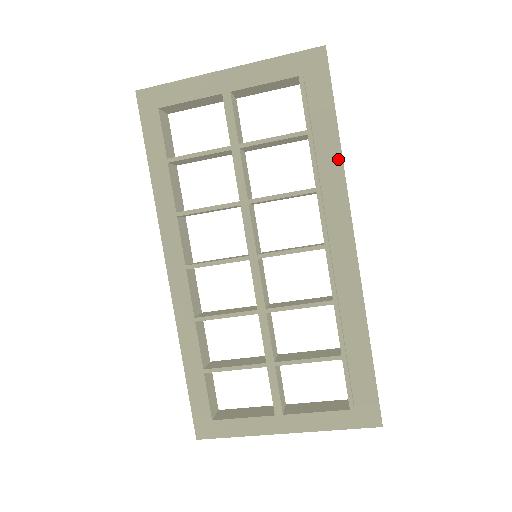
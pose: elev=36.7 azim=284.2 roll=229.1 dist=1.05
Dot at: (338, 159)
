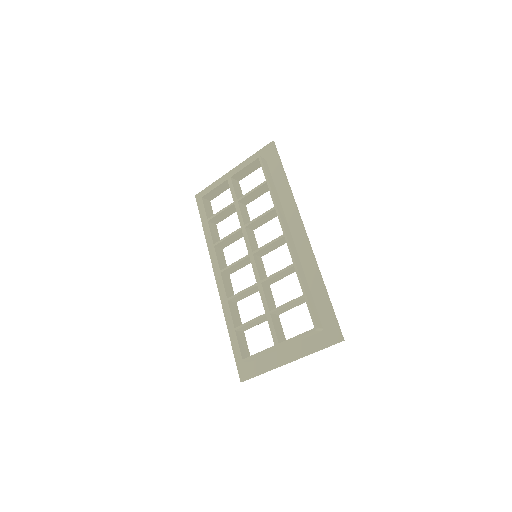
Dot at: (288, 191)
